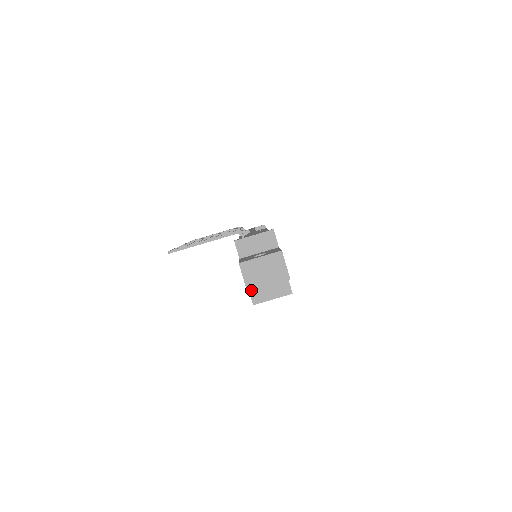
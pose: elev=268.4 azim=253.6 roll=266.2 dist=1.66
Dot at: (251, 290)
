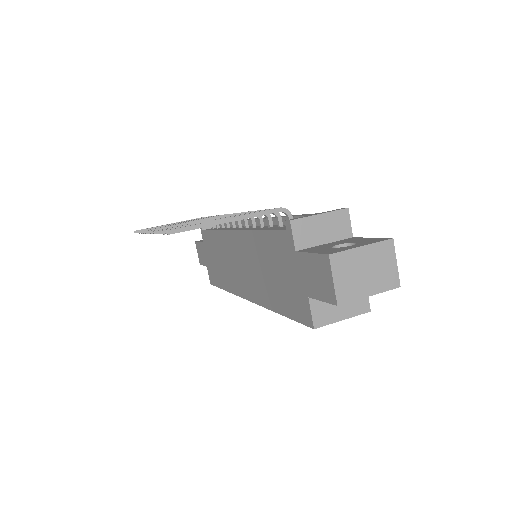
Dot at: (343, 303)
